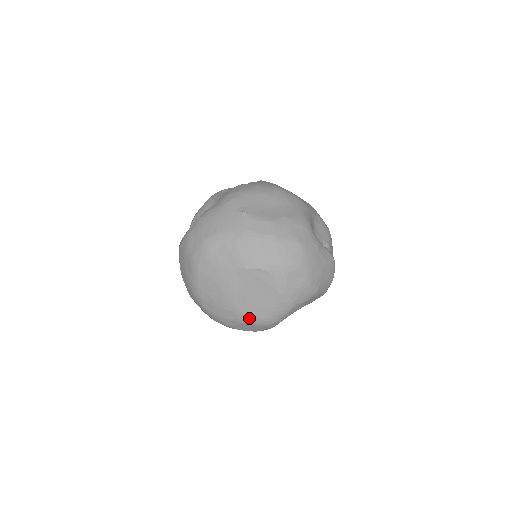
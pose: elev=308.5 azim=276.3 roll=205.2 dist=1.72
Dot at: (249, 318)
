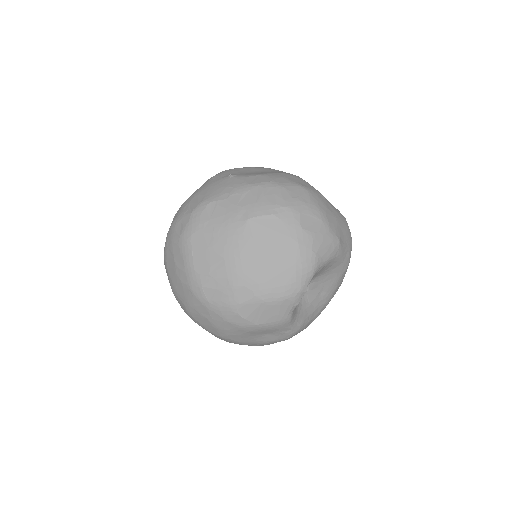
Dot at: (268, 290)
